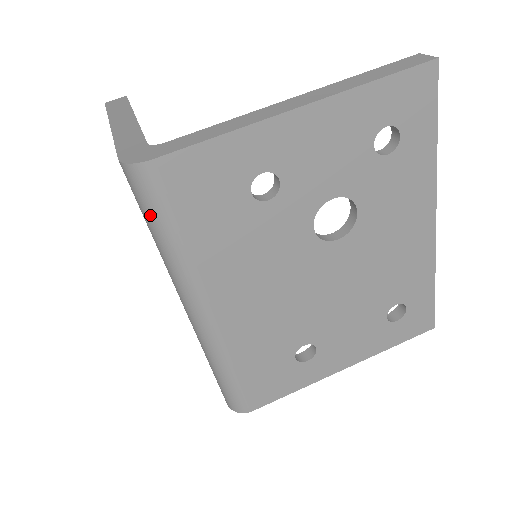
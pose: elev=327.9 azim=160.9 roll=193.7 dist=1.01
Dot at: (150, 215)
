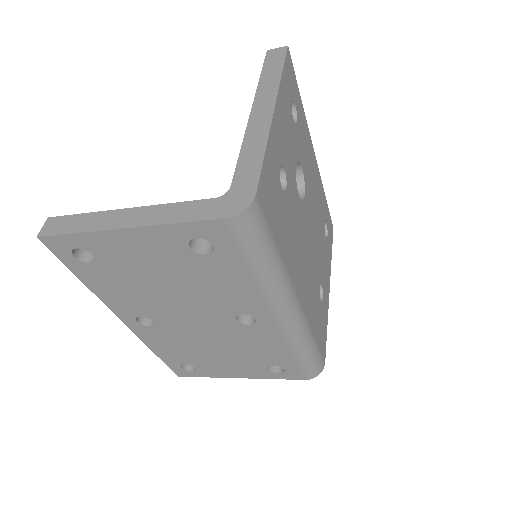
Dot at: (259, 247)
